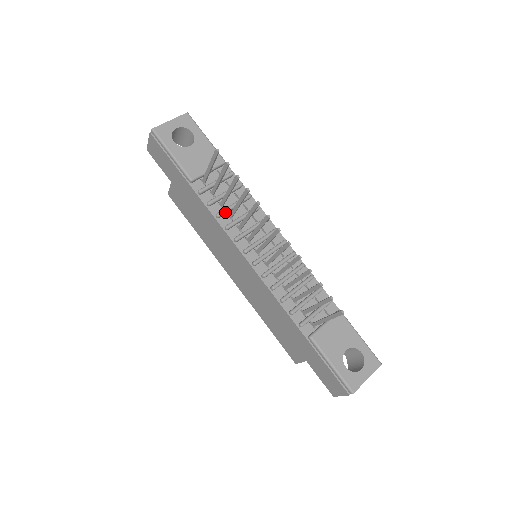
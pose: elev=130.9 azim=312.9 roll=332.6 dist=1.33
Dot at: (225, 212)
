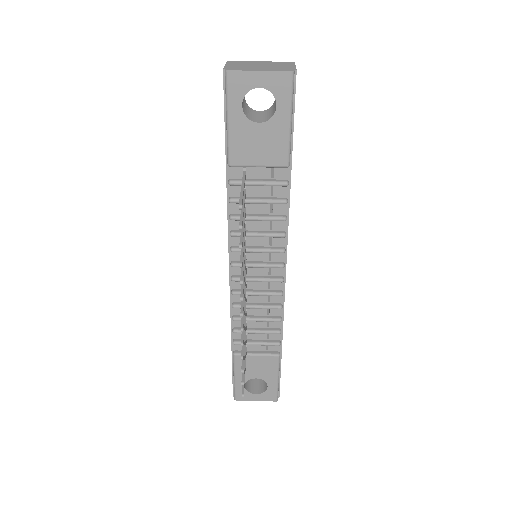
Dot at: occluded
